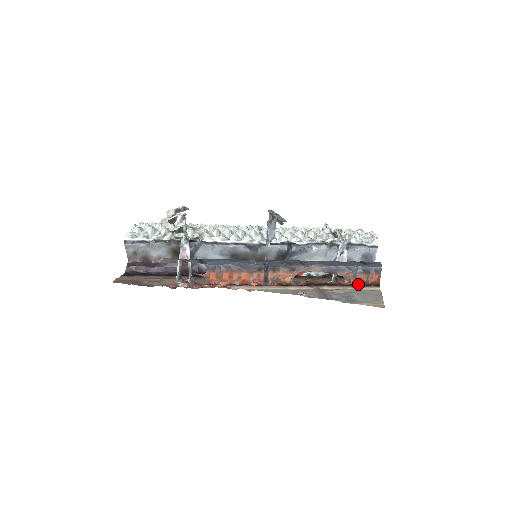
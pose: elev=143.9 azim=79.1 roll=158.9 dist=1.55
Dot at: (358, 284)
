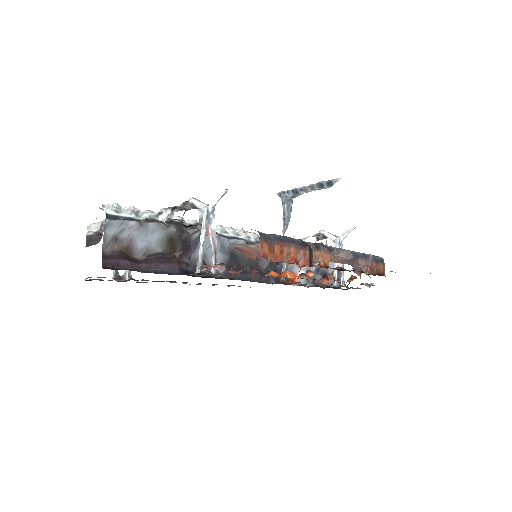
Dot at: (373, 274)
